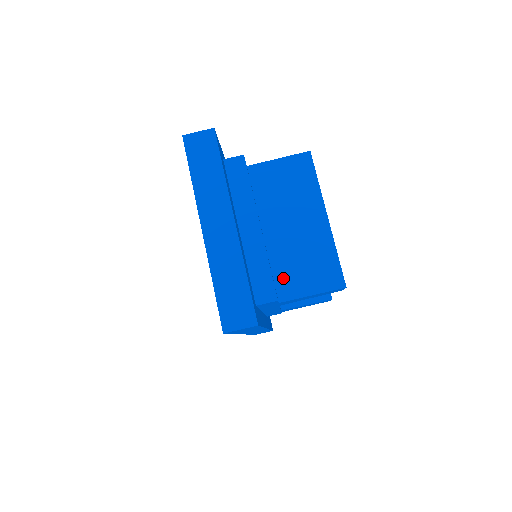
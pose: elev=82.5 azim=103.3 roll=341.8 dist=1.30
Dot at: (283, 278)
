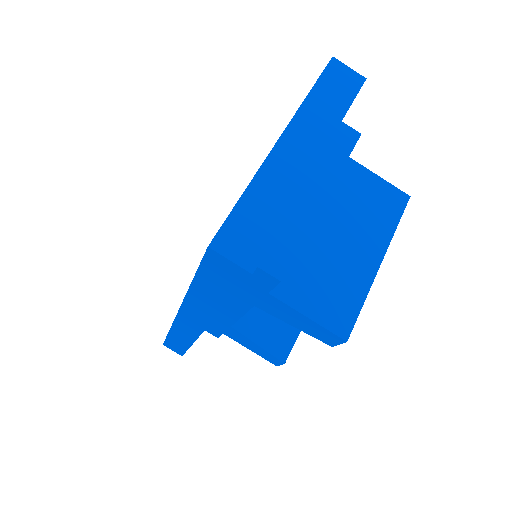
Dot at: (293, 275)
